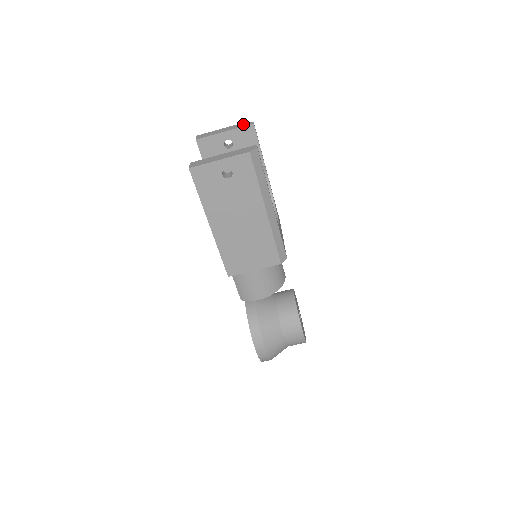
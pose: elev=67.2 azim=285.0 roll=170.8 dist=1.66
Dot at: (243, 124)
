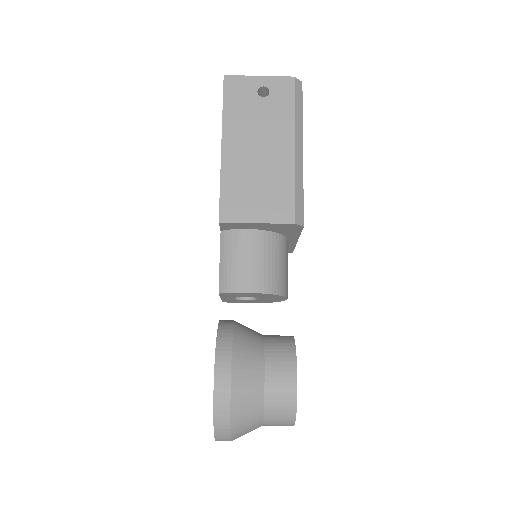
Dot at: occluded
